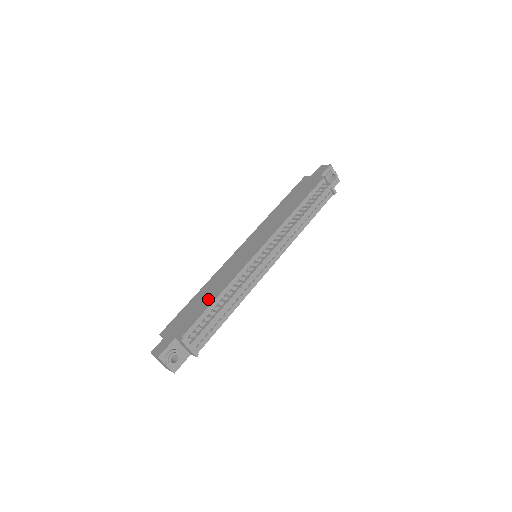
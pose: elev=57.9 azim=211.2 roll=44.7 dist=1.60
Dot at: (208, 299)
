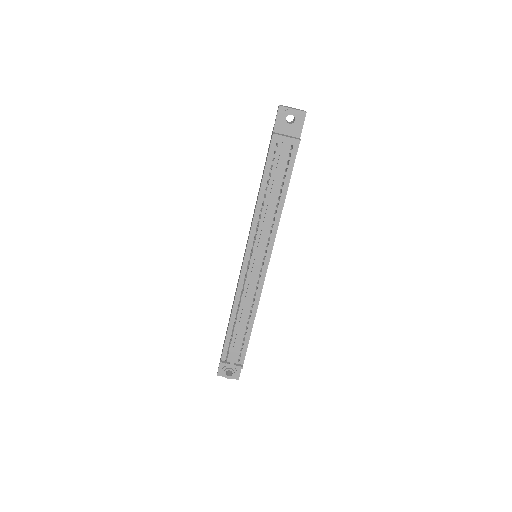
Dot at: occluded
